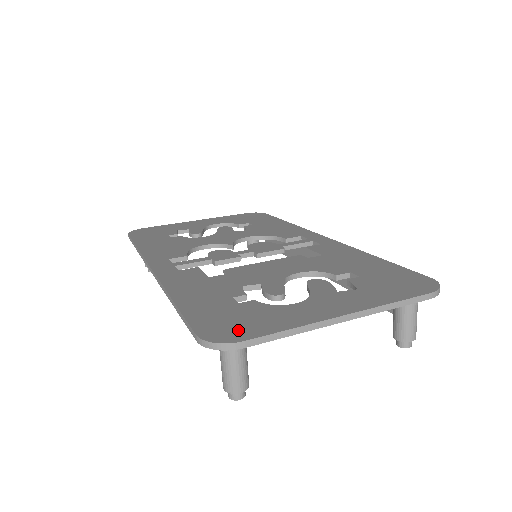
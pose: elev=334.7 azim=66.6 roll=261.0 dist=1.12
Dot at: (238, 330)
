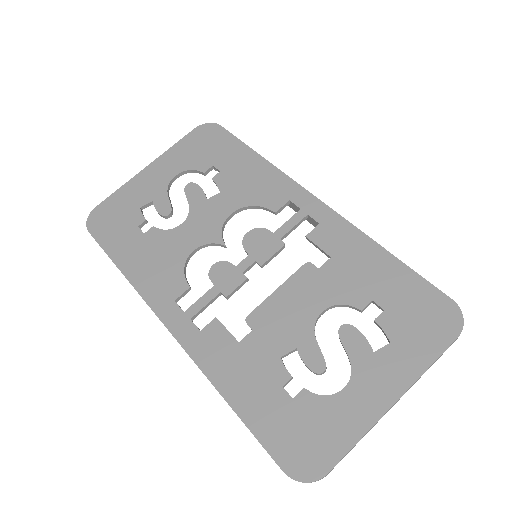
Dot at: (315, 455)
